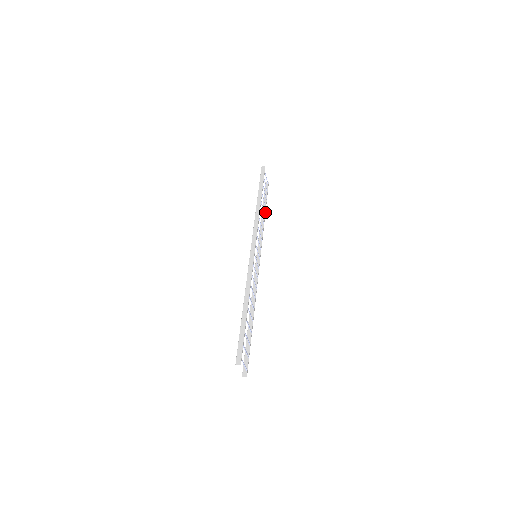
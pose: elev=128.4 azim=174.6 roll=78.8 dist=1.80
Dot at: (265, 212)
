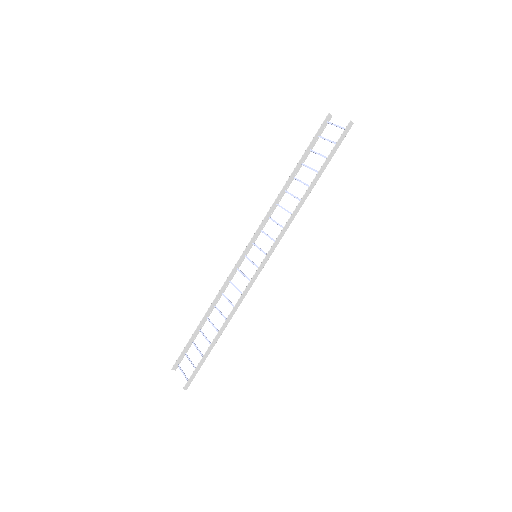
Dot at: (297, 172)
